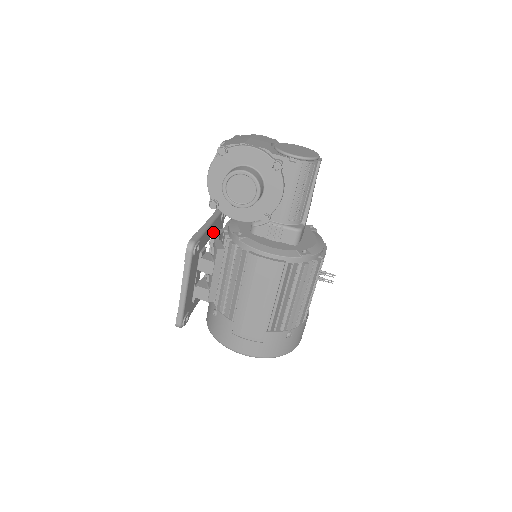
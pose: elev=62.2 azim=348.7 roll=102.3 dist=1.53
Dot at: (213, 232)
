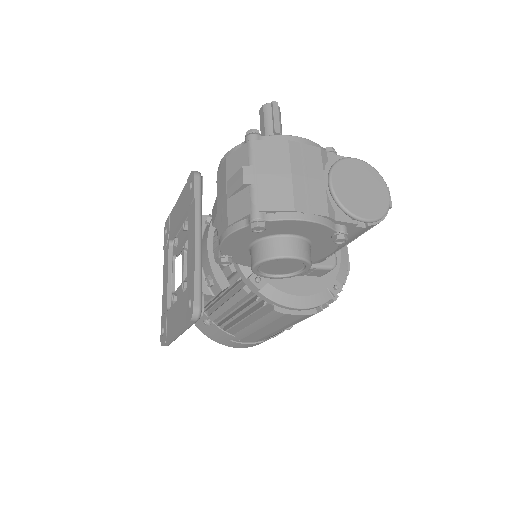
Dot at: occluded
